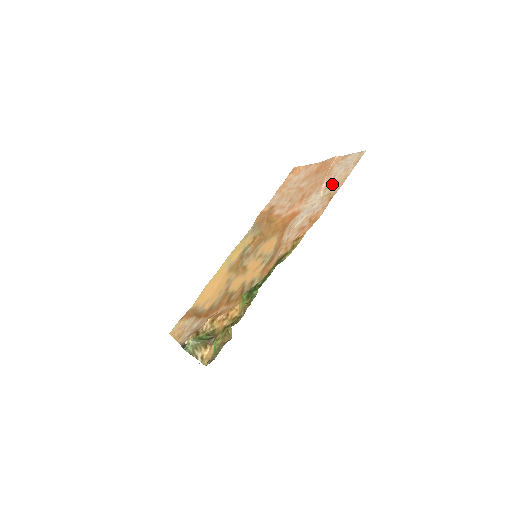
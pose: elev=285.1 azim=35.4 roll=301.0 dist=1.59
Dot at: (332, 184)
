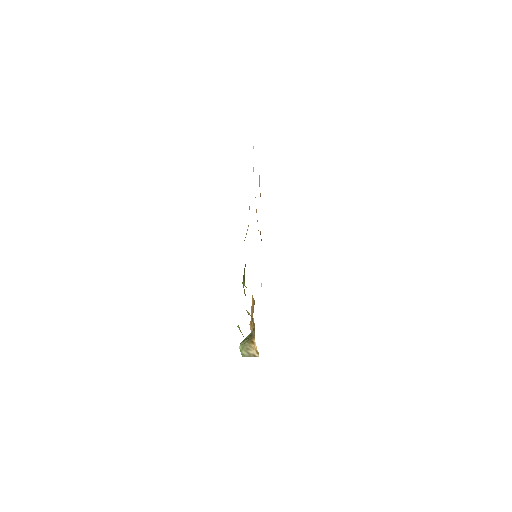
Dot at: occluded
